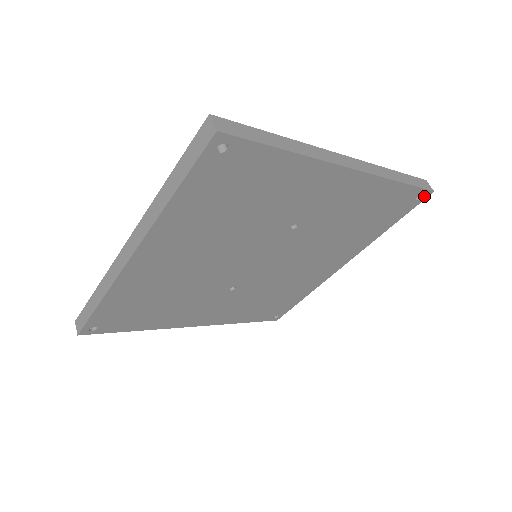
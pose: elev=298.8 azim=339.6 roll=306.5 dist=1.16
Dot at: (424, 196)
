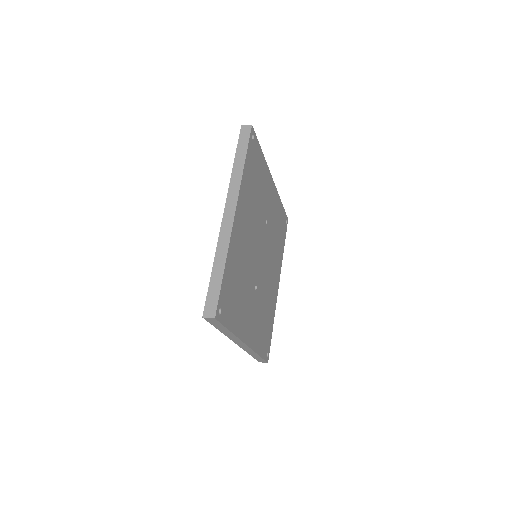
Dot at: (287, 222)
